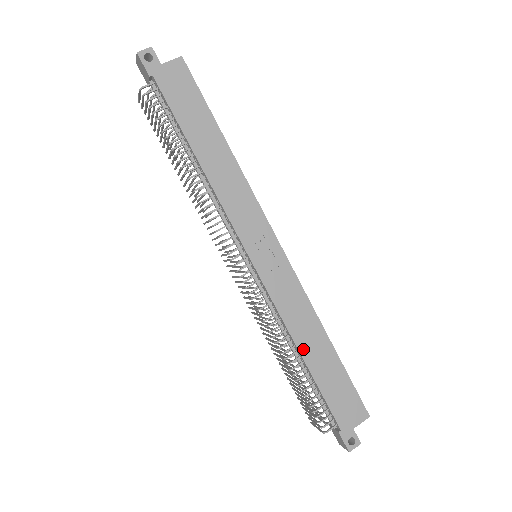
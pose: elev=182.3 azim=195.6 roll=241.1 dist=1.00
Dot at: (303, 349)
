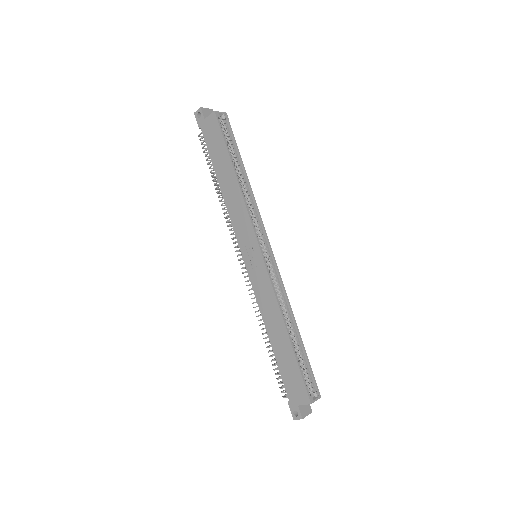
Dot at: (270, 332)
